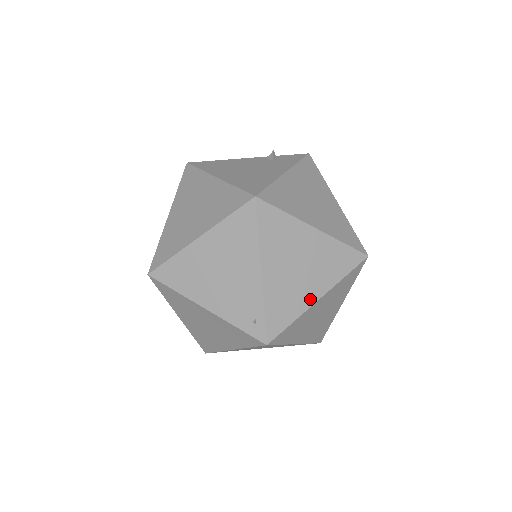
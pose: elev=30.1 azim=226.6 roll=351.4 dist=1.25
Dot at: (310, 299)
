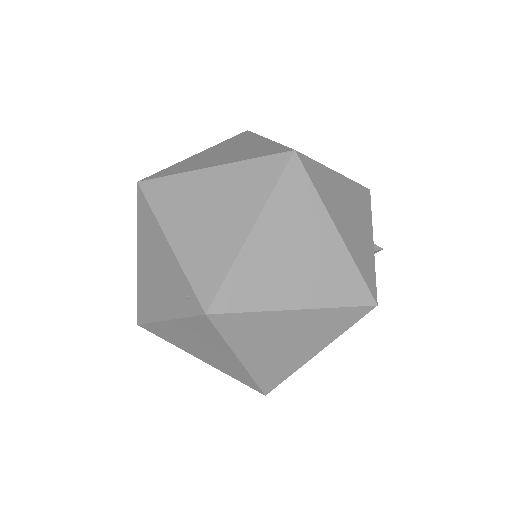
Dot at: (239, 237)
